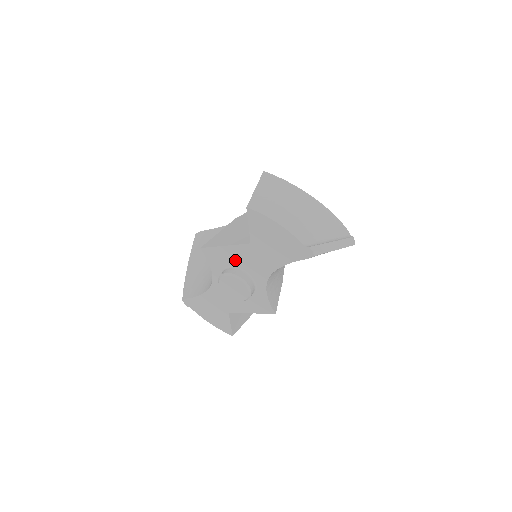
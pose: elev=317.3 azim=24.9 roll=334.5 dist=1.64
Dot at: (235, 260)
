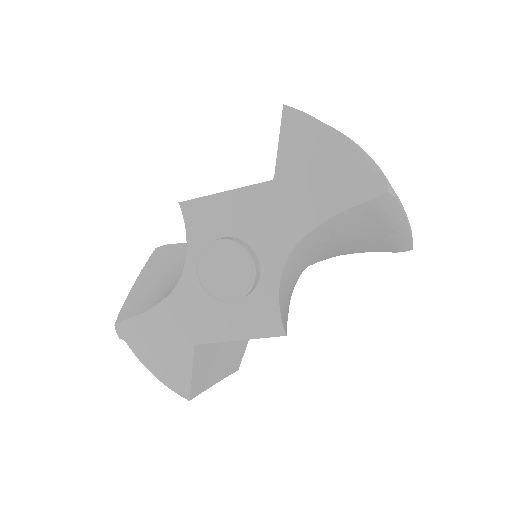
Dot at: (236, 220)
